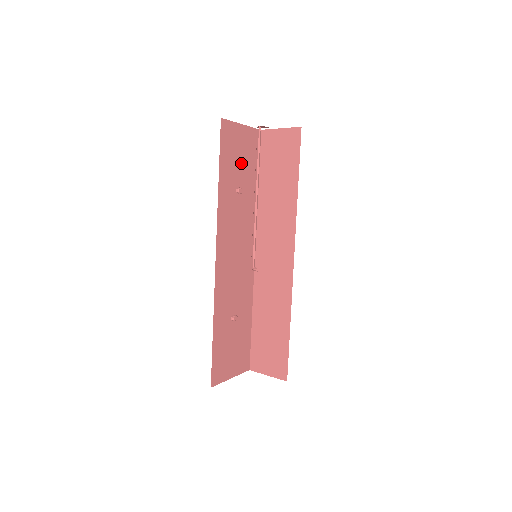
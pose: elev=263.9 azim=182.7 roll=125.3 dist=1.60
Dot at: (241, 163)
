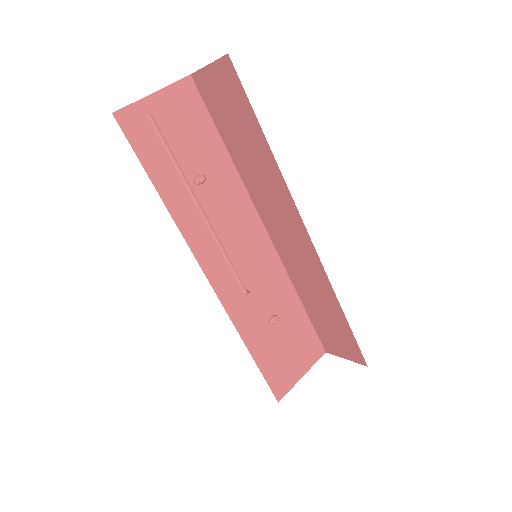
Dot at: (182, 144)
